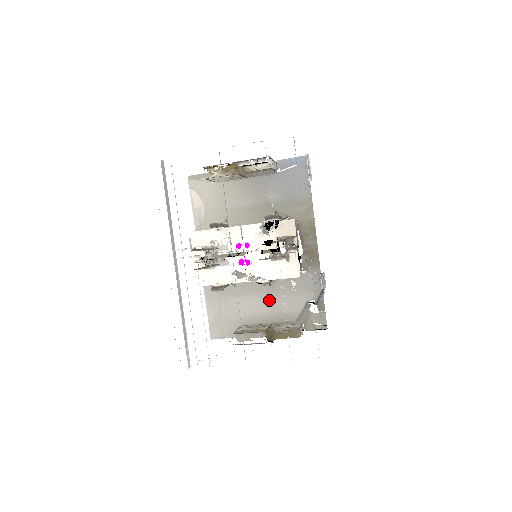
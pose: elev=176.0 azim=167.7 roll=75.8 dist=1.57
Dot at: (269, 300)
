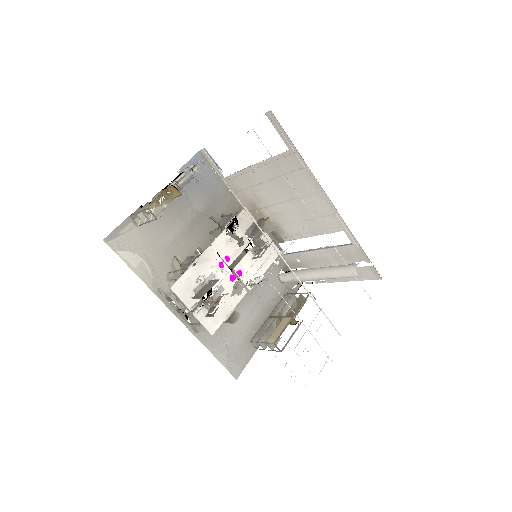
Dot at: (254, 299)
